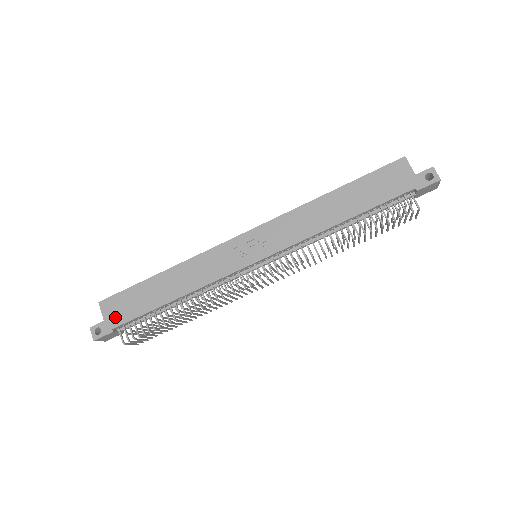
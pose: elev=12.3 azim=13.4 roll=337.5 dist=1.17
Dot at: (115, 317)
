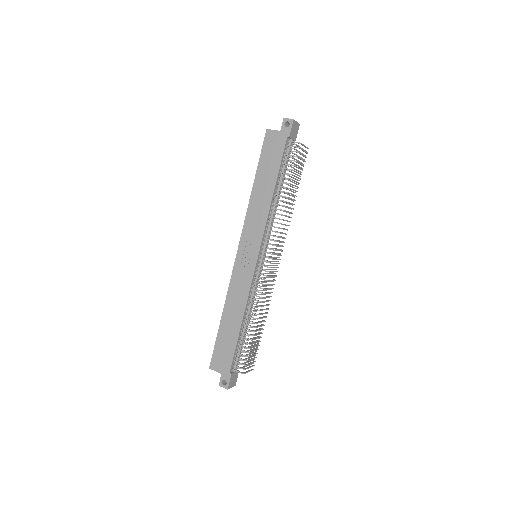
Dot at: (224, 365)
